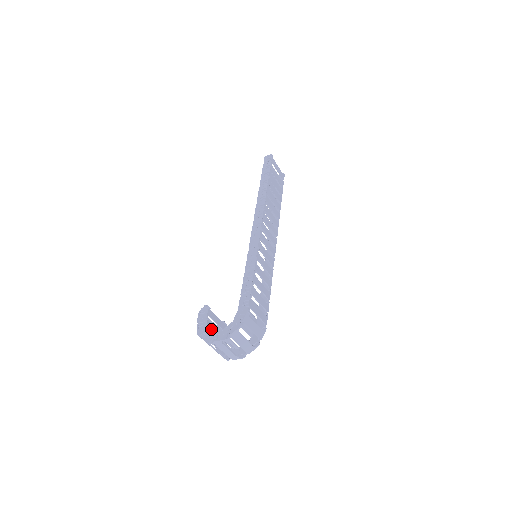
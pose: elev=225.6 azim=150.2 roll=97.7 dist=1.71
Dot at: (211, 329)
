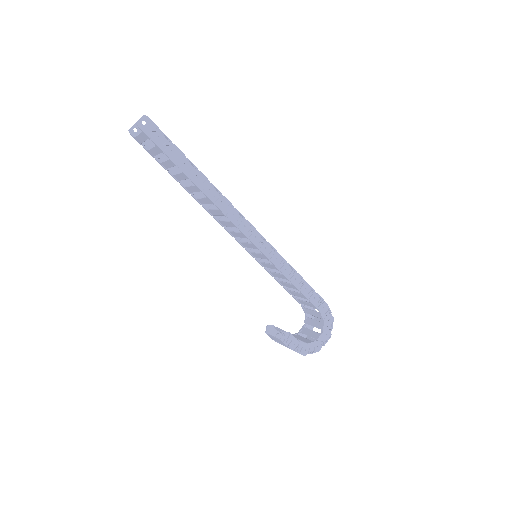
Dot at: occluded
